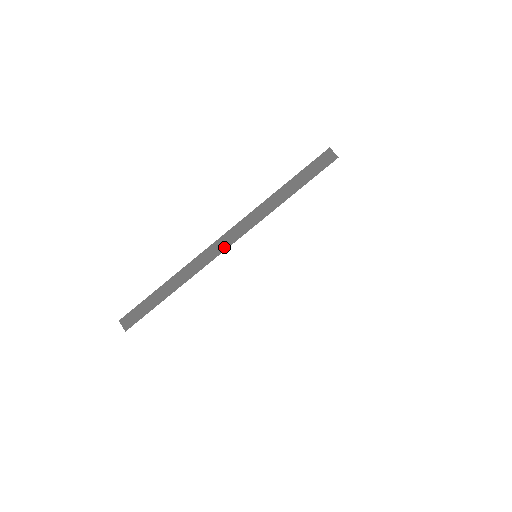
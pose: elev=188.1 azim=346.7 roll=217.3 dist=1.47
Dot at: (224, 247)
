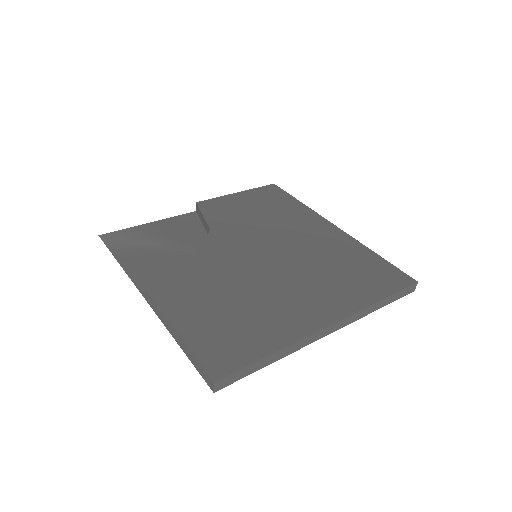
Dot at: (328, 333)
